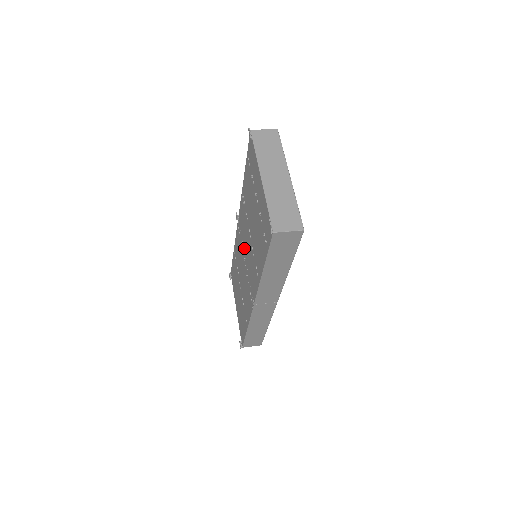
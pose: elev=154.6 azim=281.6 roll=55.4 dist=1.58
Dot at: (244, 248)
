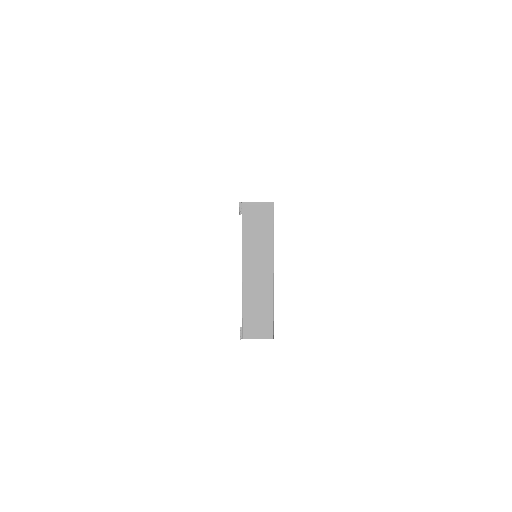
Dot at: occluded
